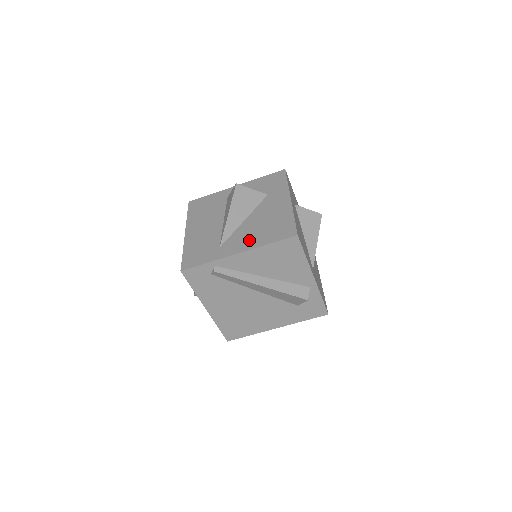
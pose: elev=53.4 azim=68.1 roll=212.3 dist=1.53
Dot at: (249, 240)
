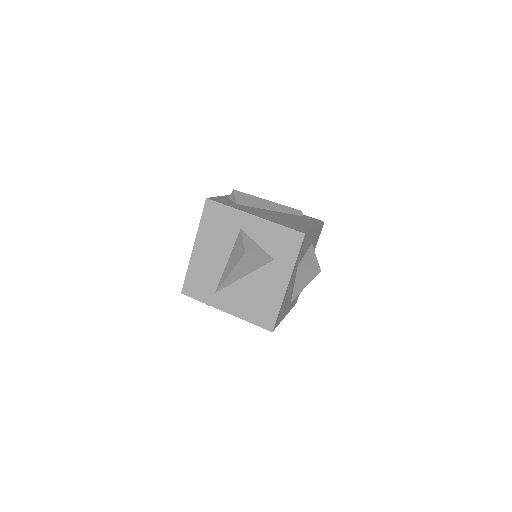
Dot at: (238, 306)
